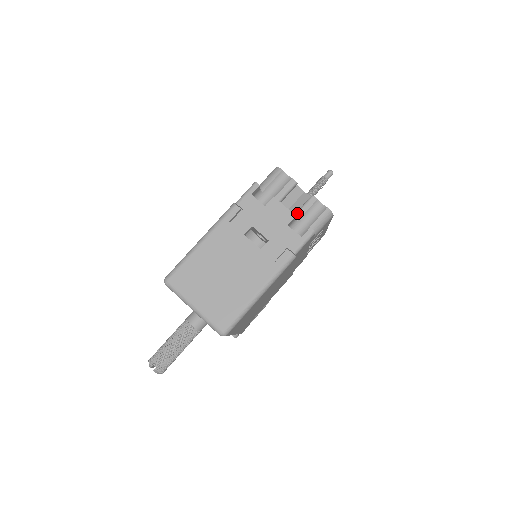
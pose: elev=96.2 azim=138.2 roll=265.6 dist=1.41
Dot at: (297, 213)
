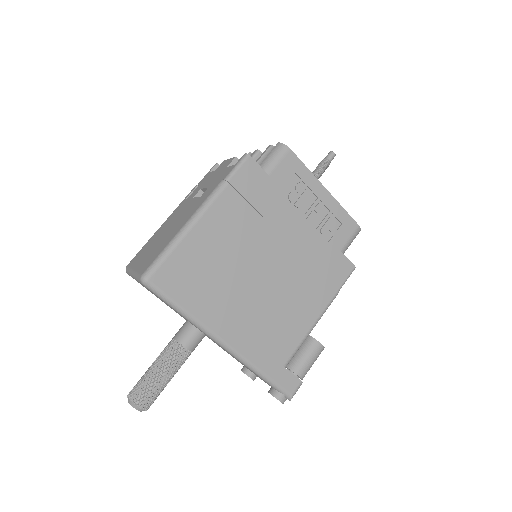
Dot at: occluded
